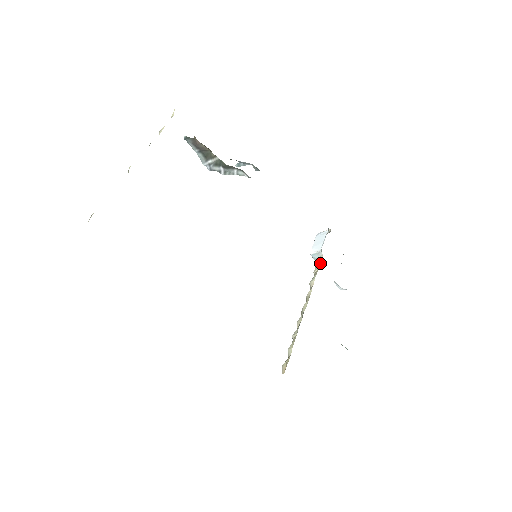
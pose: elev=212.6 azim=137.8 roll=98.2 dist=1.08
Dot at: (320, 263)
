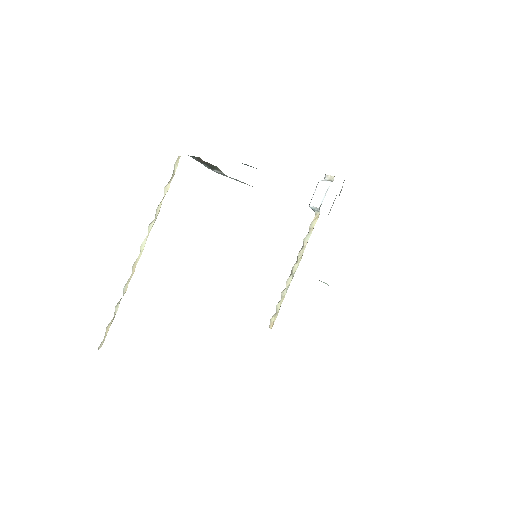
Dot at: occluded
